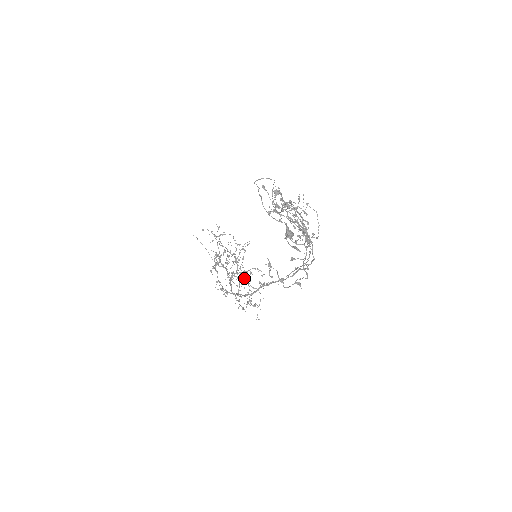
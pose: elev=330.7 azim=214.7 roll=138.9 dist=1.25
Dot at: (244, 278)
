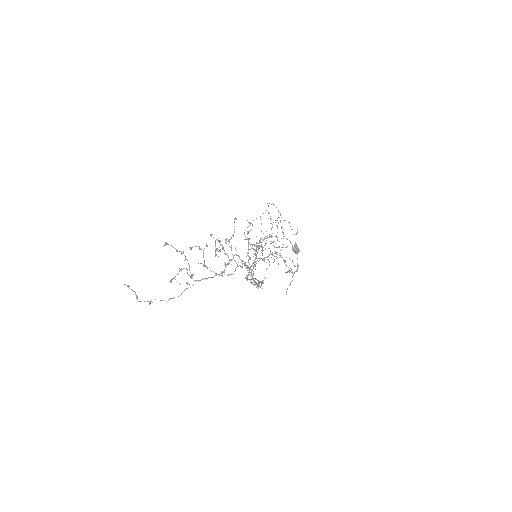
Dot at: (284, 261)
